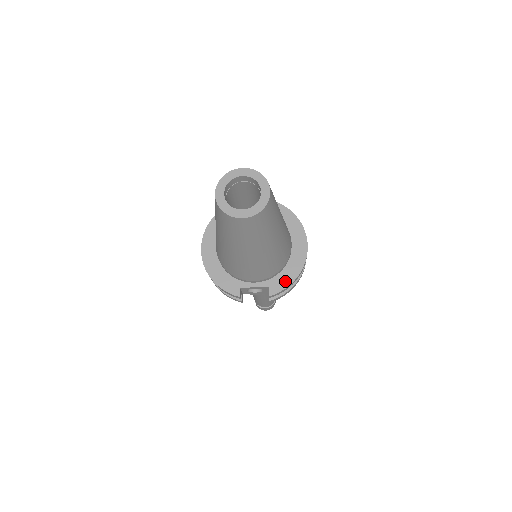
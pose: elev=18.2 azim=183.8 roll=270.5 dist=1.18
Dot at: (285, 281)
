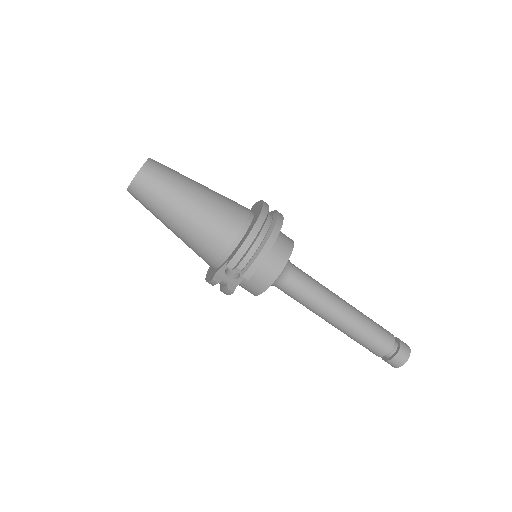
Dot at: (239, 247)
